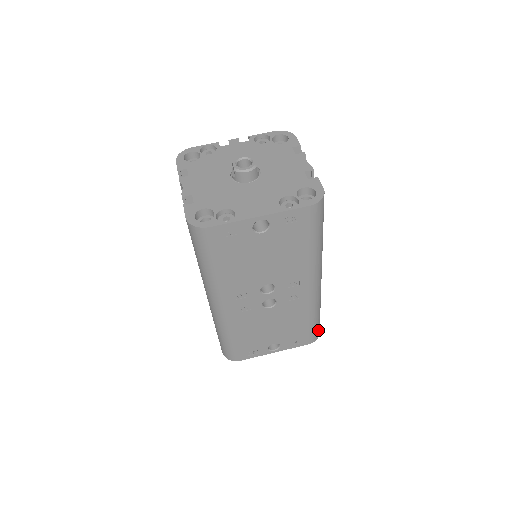
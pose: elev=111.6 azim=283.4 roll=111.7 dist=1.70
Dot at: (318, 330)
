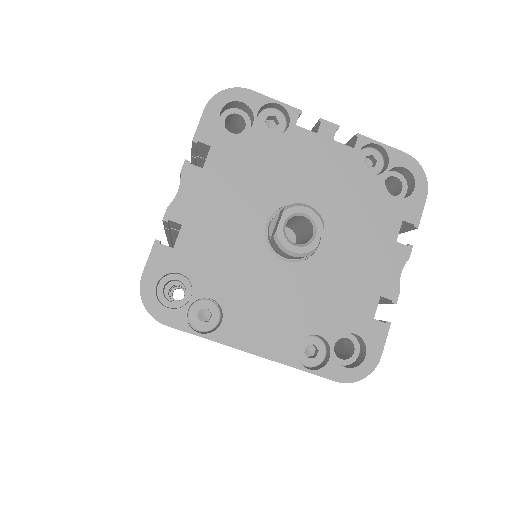
Dot at: occluded
